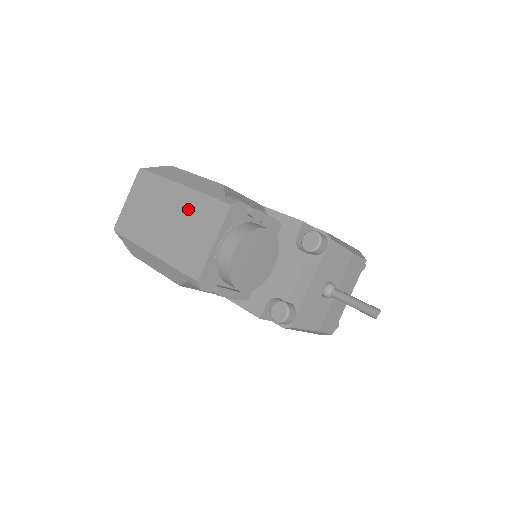
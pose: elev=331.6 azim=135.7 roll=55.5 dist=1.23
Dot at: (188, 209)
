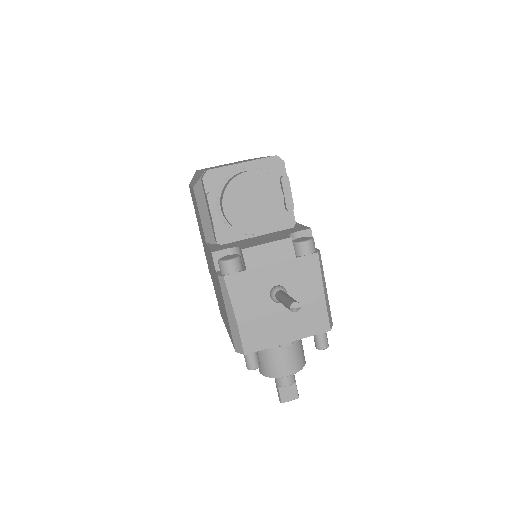
Dot at: occluded
